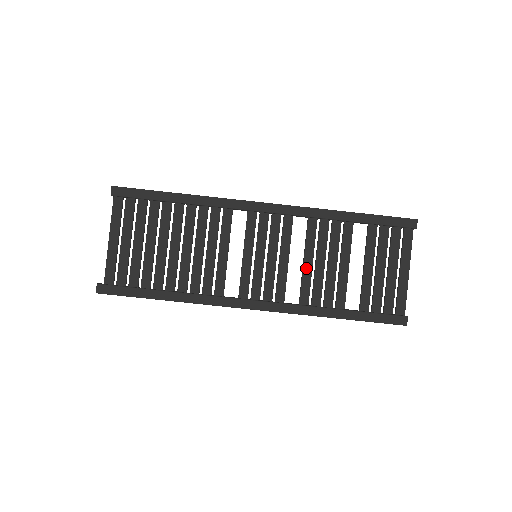
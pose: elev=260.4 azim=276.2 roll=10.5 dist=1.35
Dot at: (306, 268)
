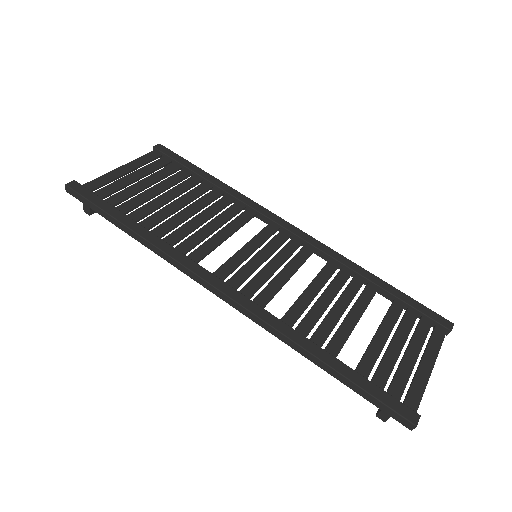
Dot at: (306, 294)
